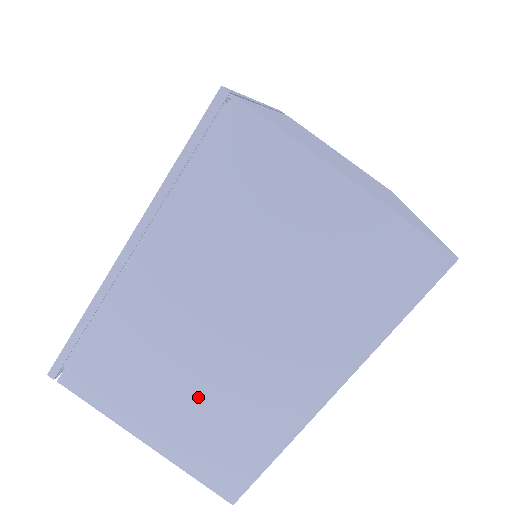
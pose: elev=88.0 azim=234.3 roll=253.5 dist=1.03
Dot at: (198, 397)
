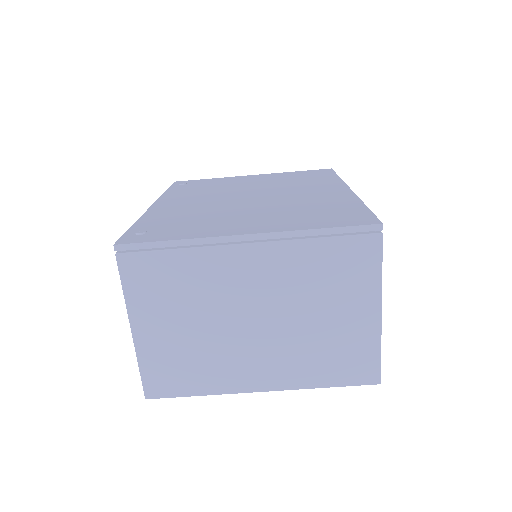
Dot at: (195, 336)
